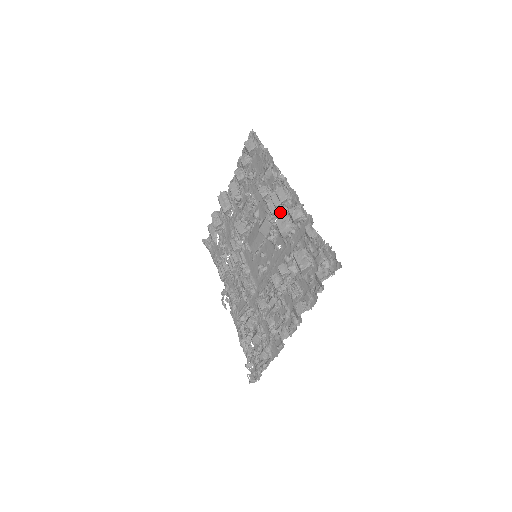
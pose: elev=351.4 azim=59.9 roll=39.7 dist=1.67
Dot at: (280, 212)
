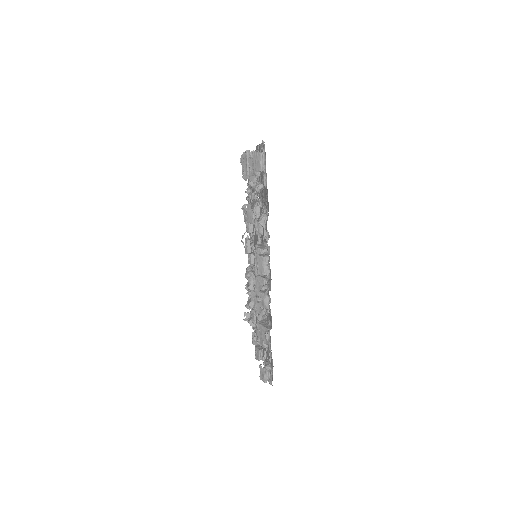
Dot at: occluded
